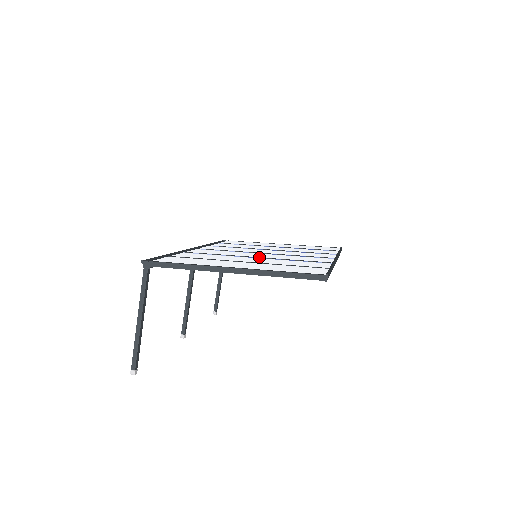
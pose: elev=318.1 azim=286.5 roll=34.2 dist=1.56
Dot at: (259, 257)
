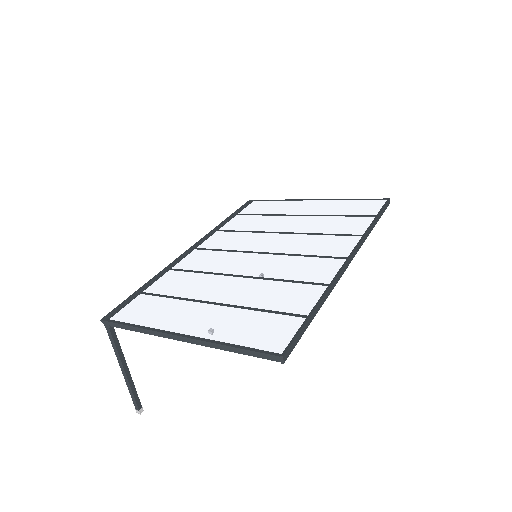
Dot at: (244, 276)
